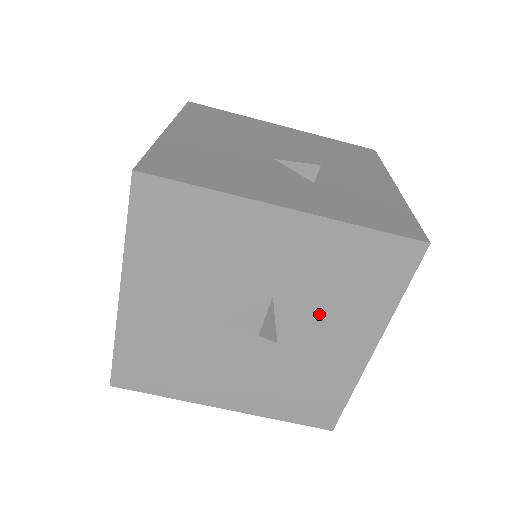
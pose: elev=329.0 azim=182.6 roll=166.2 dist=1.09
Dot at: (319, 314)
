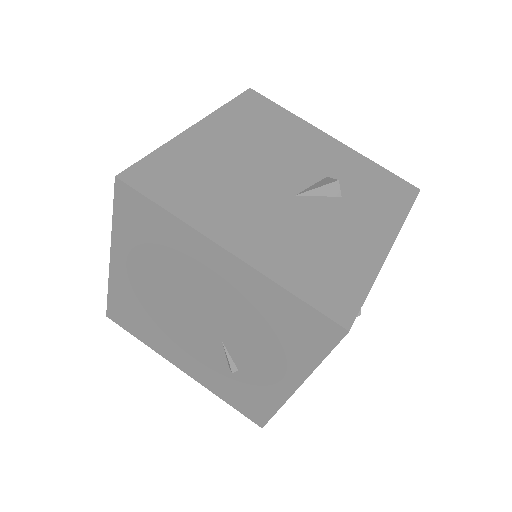
Dot at: occluded
